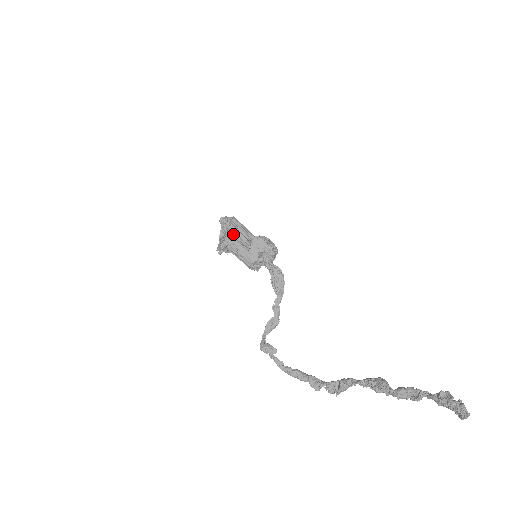
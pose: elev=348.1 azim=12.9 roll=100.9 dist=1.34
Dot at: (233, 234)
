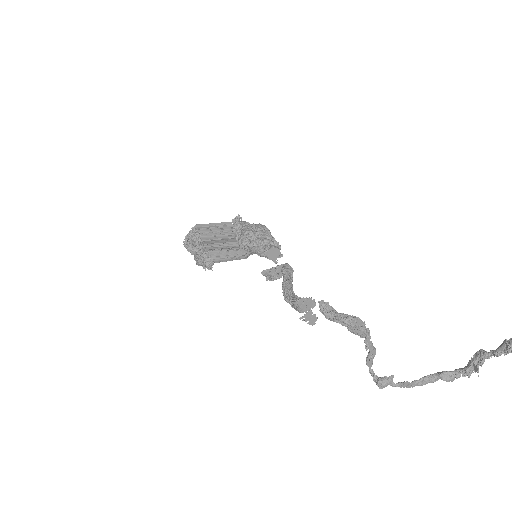
Dot at: (212, 250)
